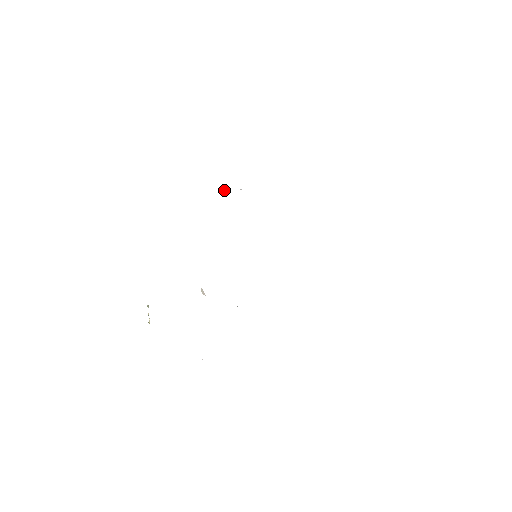
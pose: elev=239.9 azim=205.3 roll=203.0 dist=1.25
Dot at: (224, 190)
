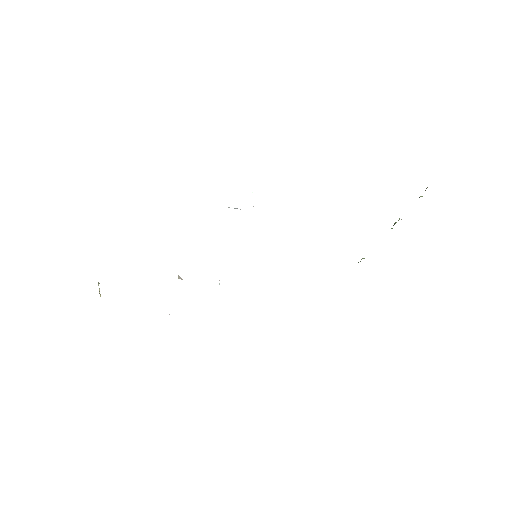
Dot at: occluded
